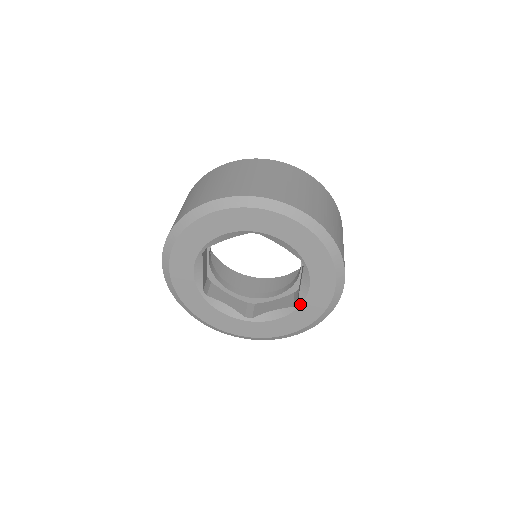
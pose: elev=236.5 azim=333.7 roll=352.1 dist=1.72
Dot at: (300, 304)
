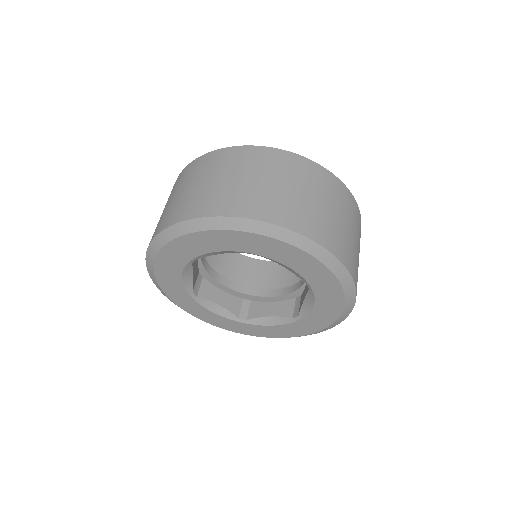
Dot at: (308, 285)
